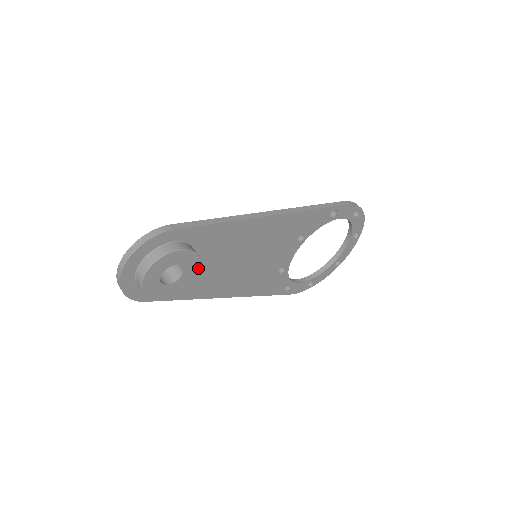
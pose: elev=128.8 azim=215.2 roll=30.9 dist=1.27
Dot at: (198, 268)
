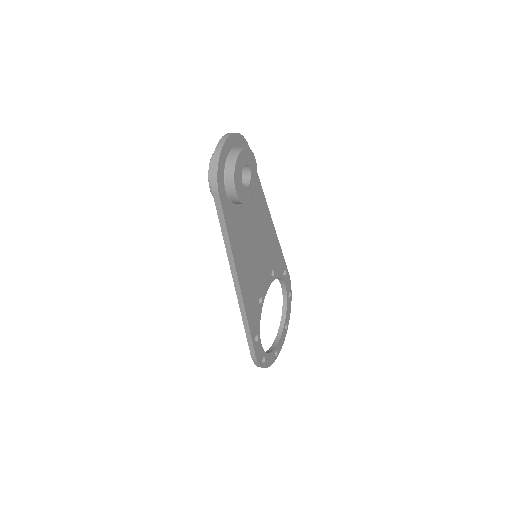
Dot at: occluded
